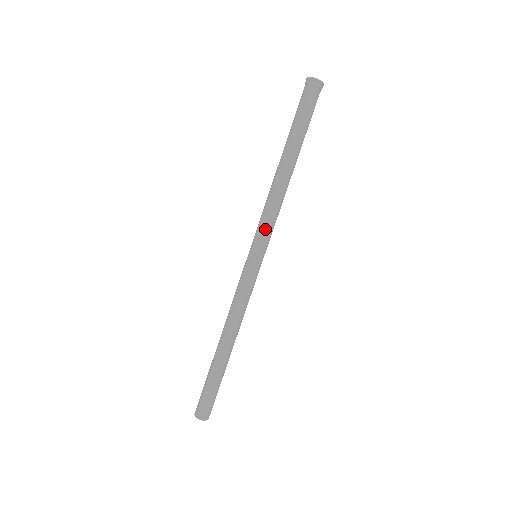
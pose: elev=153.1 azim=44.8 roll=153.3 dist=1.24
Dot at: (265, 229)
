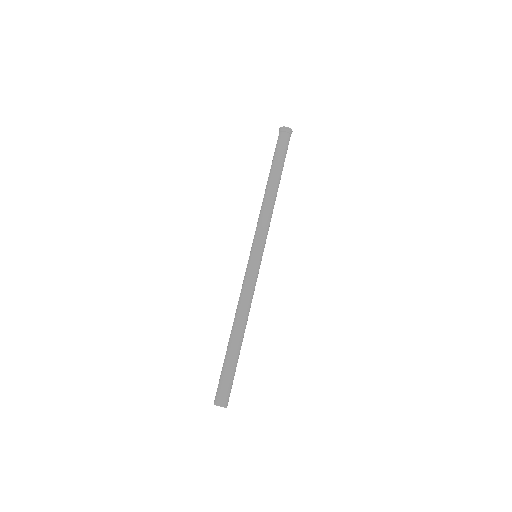
Dot at: (265, 233)
